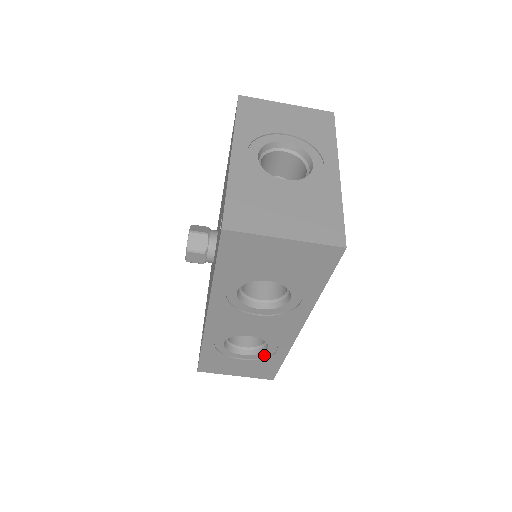
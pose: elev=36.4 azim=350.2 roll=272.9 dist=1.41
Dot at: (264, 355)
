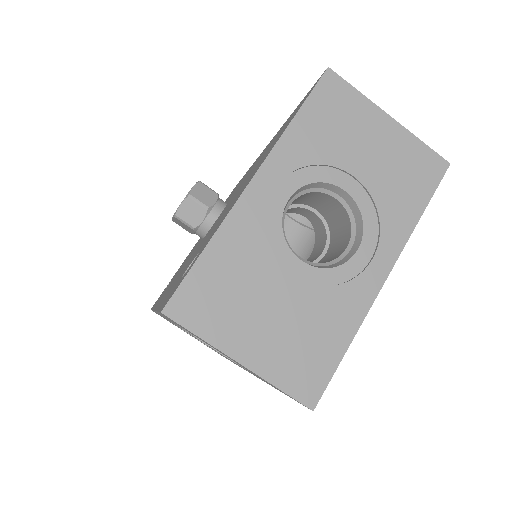
Dot at: occluded
